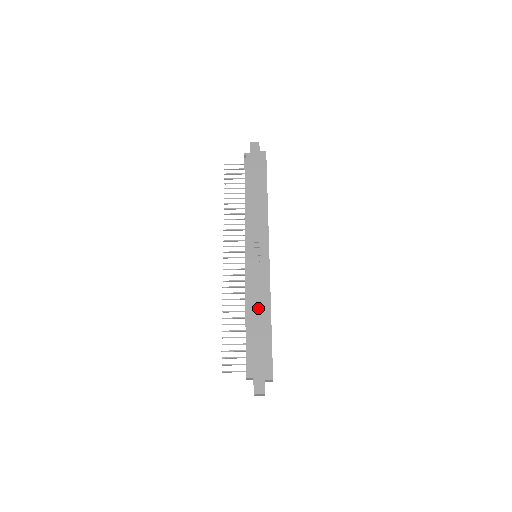
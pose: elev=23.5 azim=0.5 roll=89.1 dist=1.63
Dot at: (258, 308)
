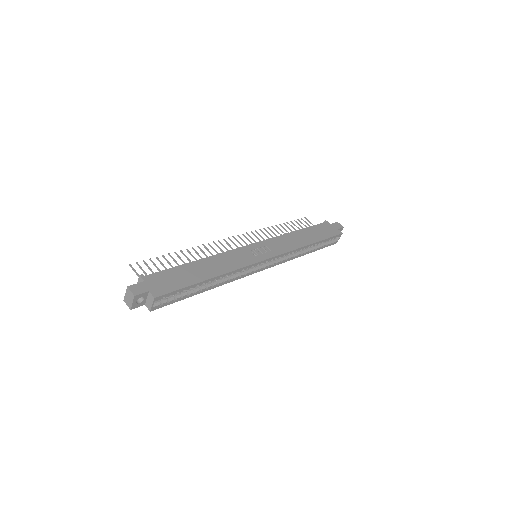
Dot at: (213, 265)
